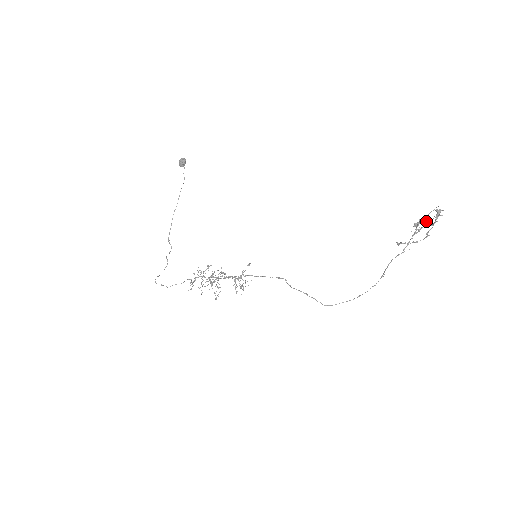
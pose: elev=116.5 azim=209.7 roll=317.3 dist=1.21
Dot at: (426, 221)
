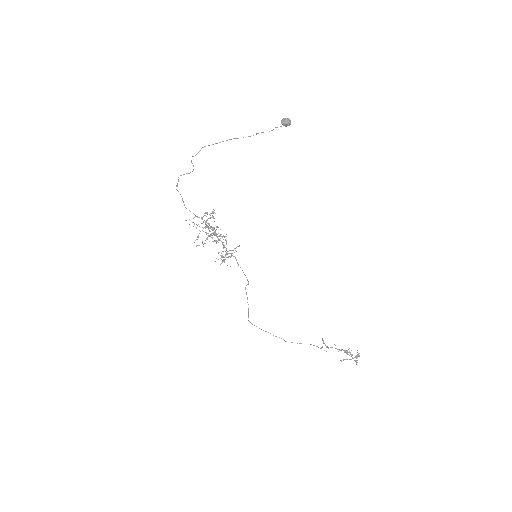
Dot at: (354, 360)
